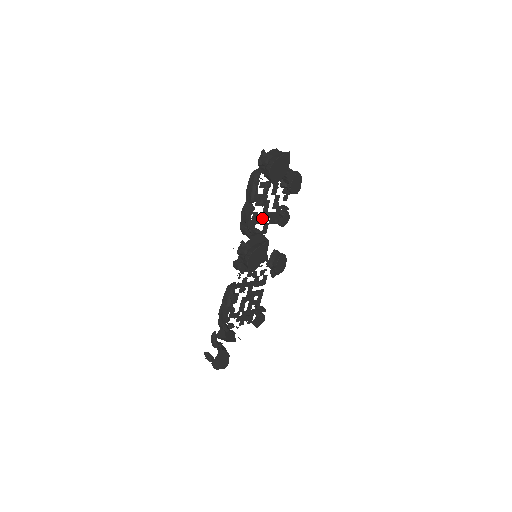
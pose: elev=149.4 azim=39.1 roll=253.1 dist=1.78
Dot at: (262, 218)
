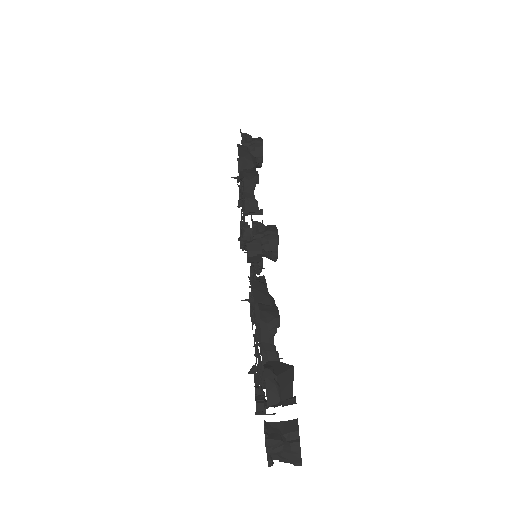
Dot at: occluded
